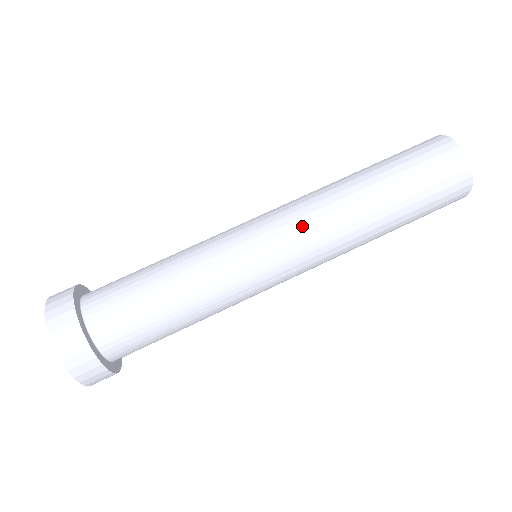
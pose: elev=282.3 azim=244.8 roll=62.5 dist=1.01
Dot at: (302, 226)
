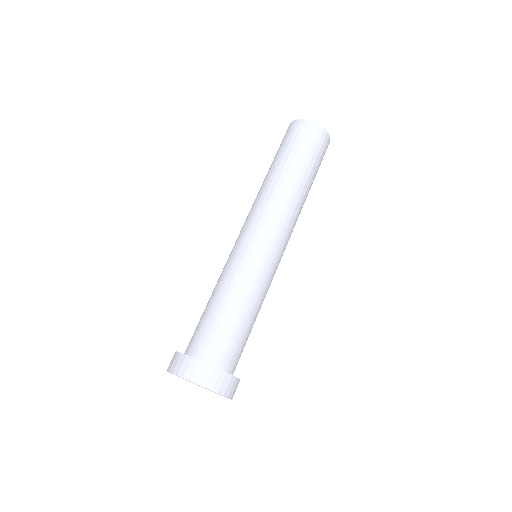
Dot at: (278, 222)
